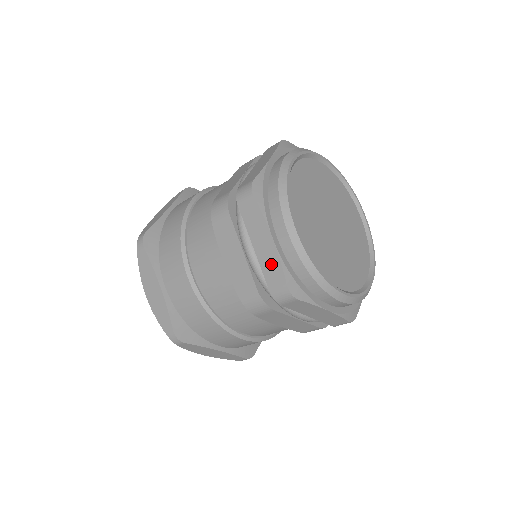
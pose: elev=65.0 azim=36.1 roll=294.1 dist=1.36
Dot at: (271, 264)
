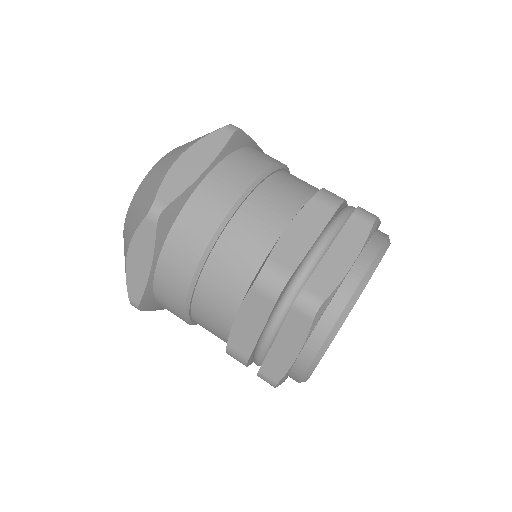
Dot at: (278, 363)
